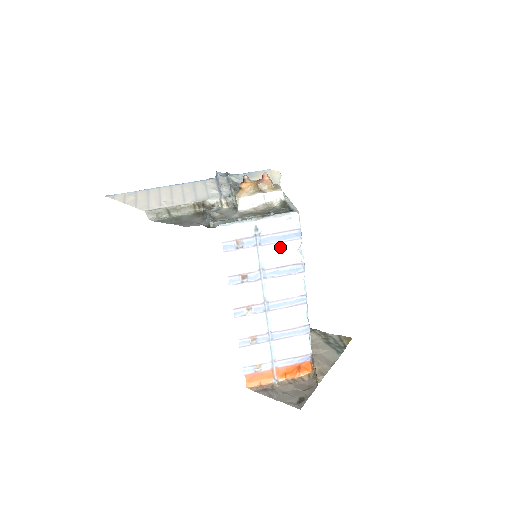
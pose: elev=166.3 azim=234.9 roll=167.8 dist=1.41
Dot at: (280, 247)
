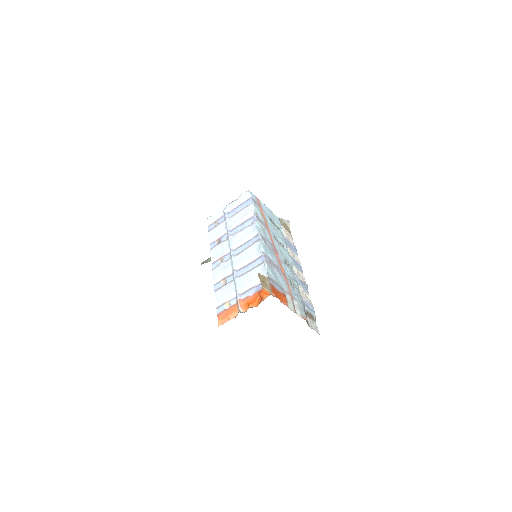
Dot at: (239, 213)
